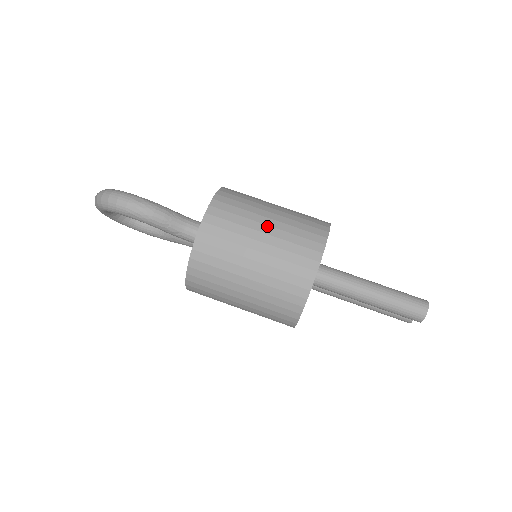
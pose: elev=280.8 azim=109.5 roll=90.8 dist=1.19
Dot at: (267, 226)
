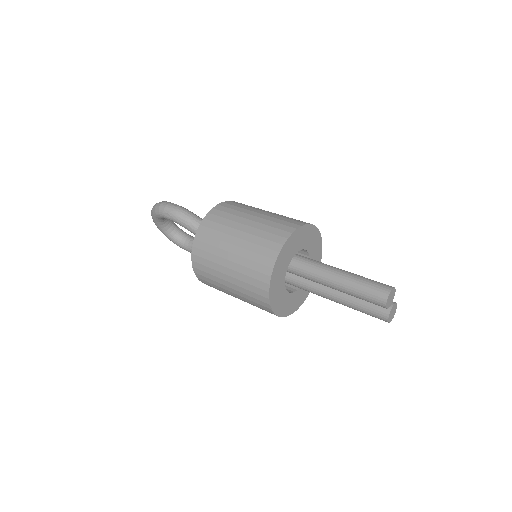
Dot at: (255, 216)
